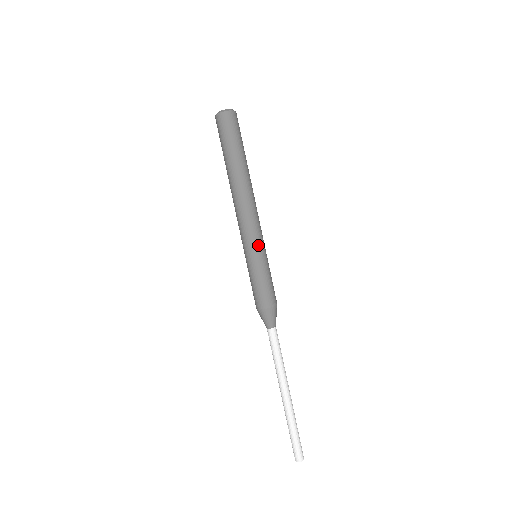
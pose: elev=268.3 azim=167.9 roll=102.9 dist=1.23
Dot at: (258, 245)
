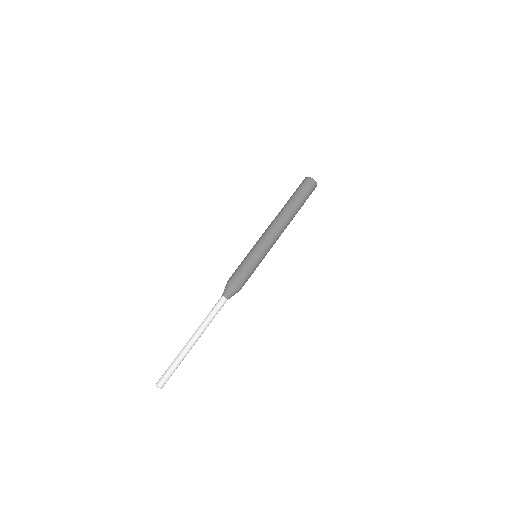
Dot at: (264, 250)
